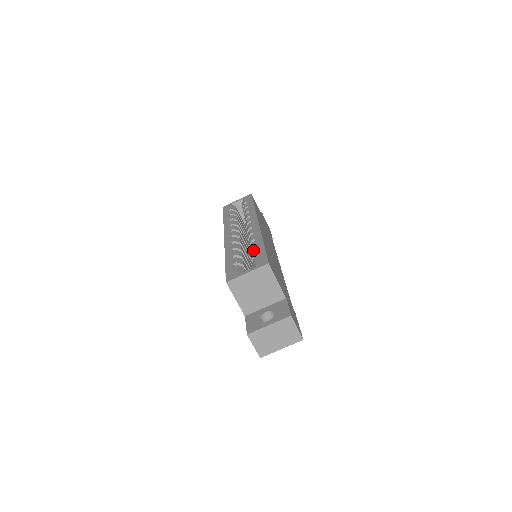
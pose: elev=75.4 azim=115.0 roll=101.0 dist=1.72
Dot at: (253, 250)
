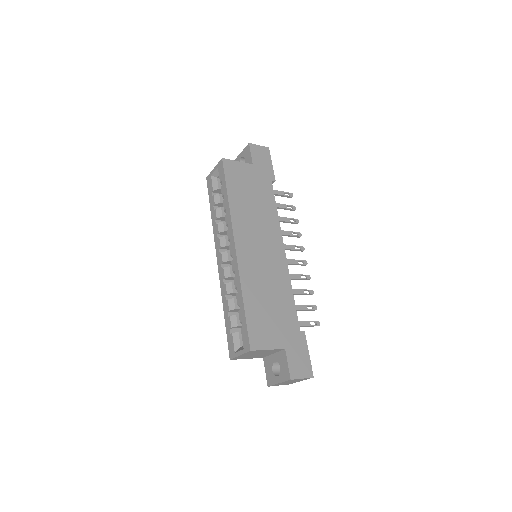
Dot at: occluded
